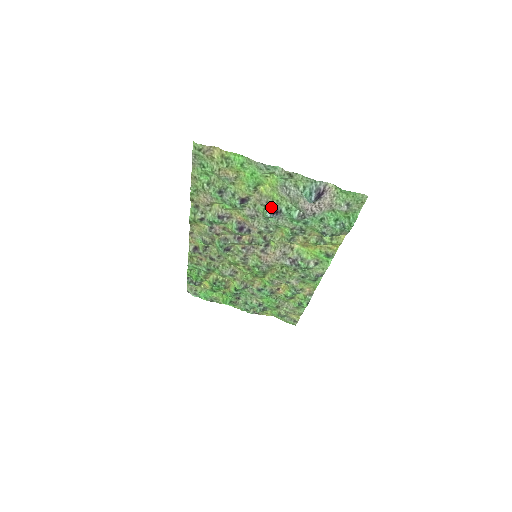
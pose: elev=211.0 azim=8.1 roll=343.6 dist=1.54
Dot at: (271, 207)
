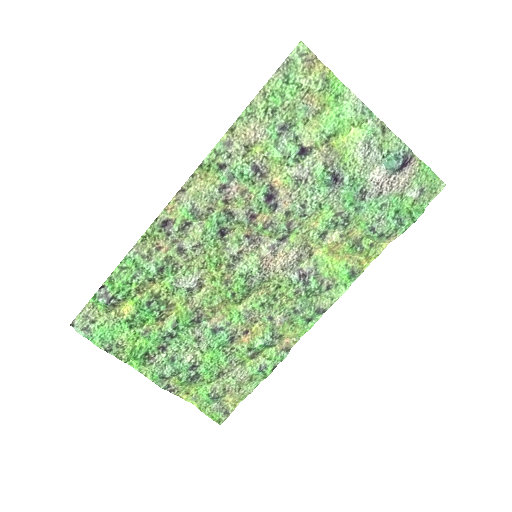
Dot at: (333, 171)
